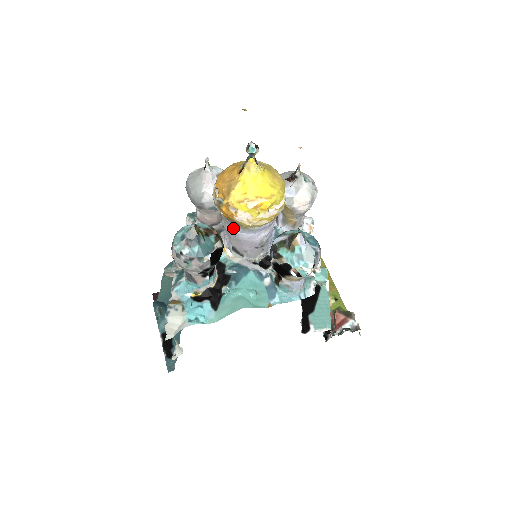
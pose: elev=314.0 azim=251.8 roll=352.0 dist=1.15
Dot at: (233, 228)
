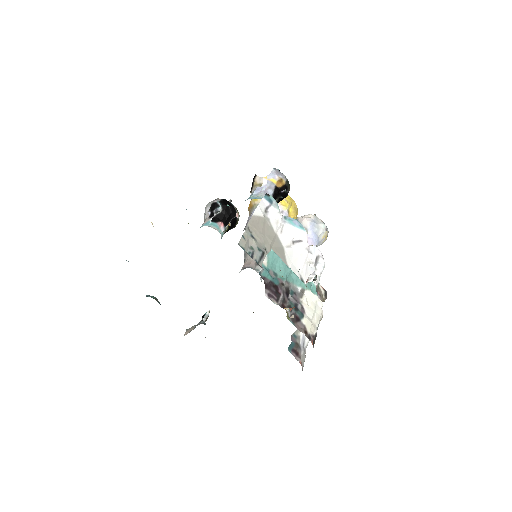
Dot at: occluded
